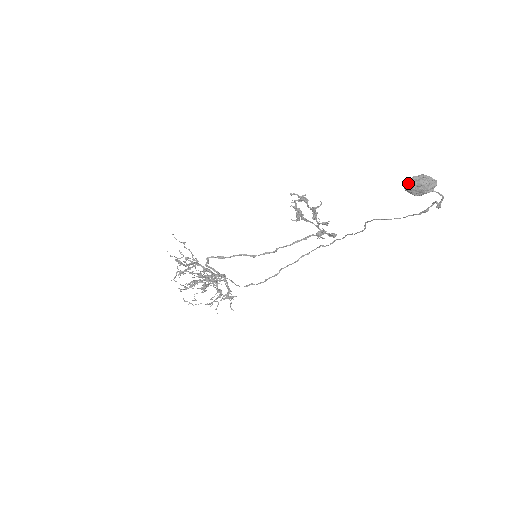
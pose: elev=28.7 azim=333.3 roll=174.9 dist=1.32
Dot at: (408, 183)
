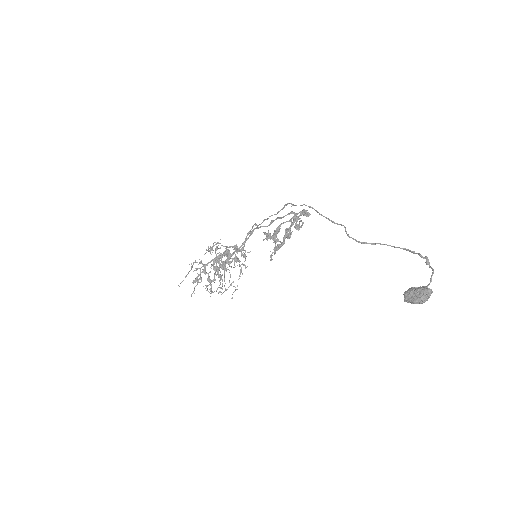
Dot at: occluded
